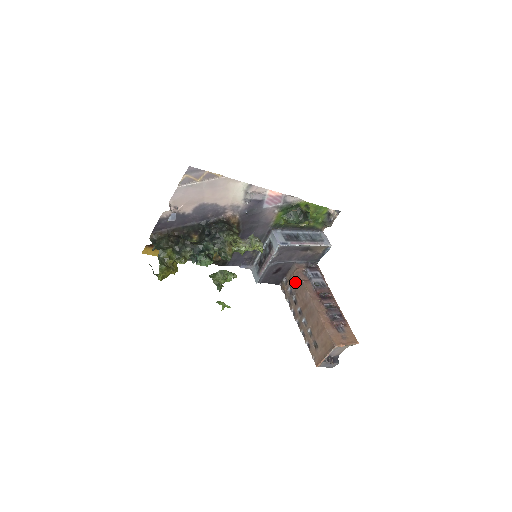
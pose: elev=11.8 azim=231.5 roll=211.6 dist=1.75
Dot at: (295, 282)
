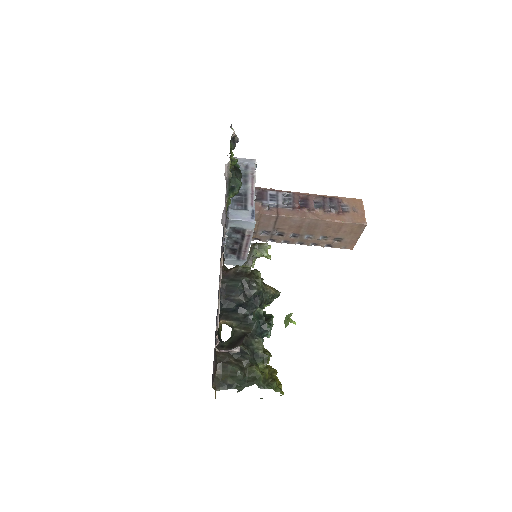
Dot at: (267, 223)
